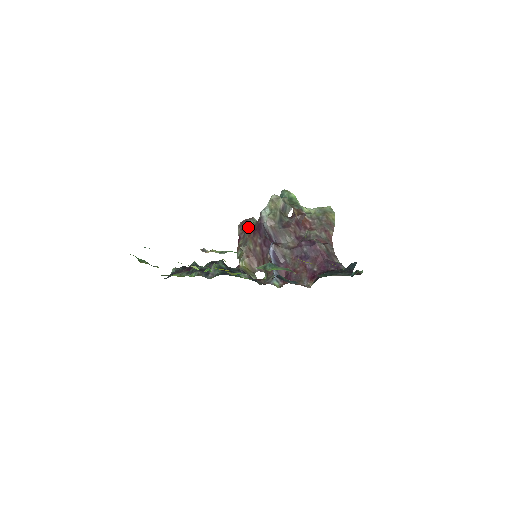
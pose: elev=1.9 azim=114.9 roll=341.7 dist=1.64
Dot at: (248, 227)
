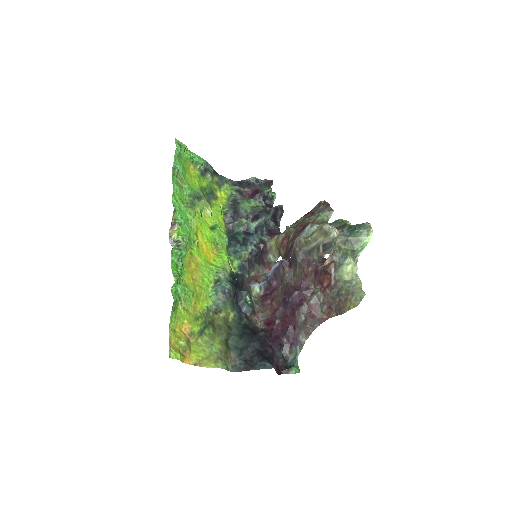
Dot at: (315, 215)
